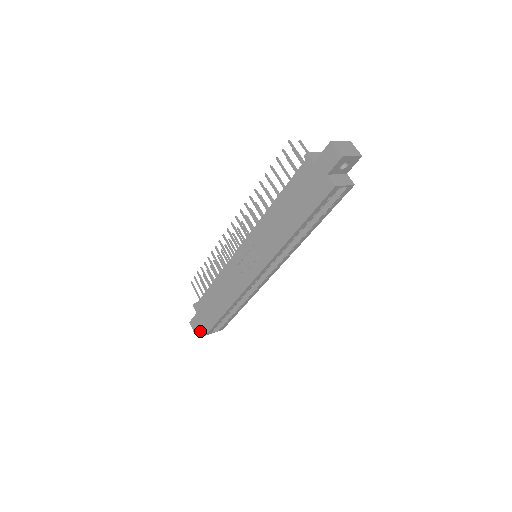
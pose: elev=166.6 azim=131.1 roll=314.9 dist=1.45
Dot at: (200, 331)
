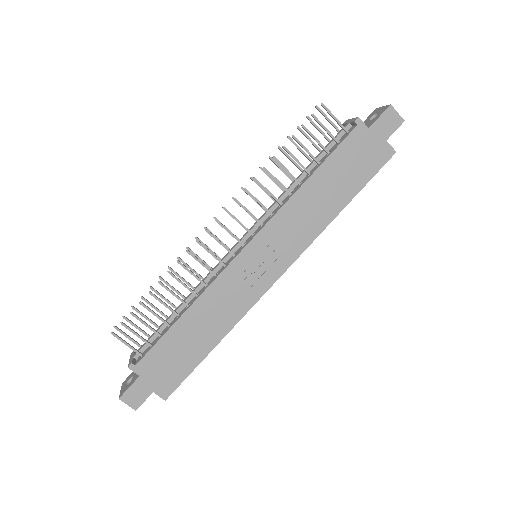
Dot at: occluded
